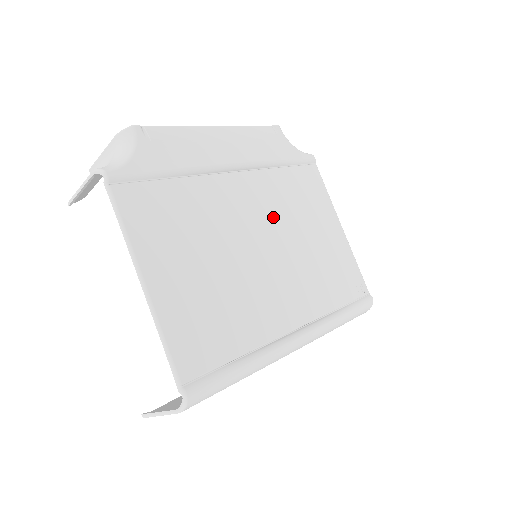
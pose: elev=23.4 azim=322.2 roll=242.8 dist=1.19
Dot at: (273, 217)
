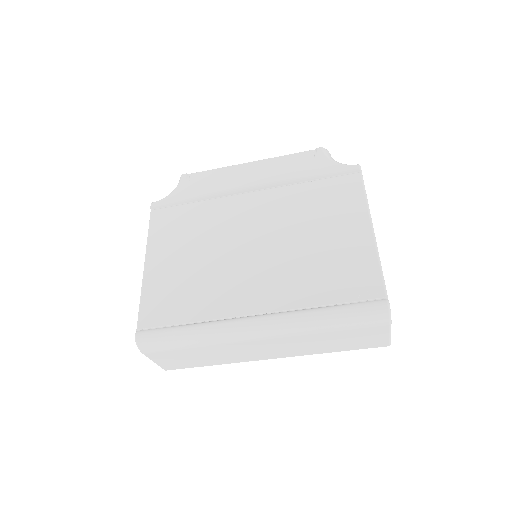
Dot at: (276, 223)
